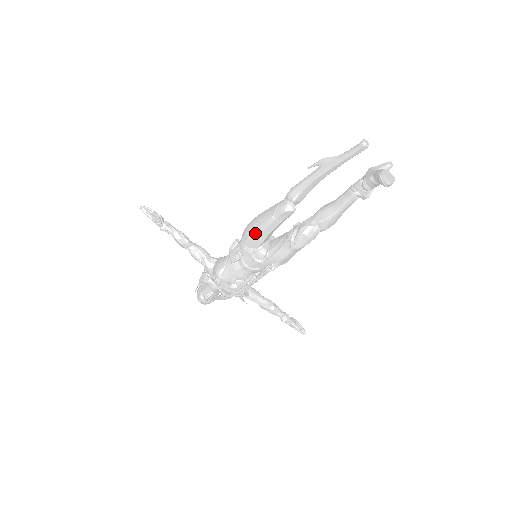
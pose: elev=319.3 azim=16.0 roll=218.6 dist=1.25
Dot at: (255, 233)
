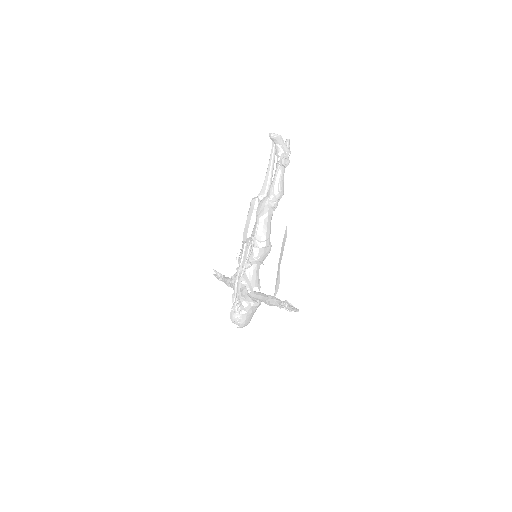
Dot at: (244, 228)
